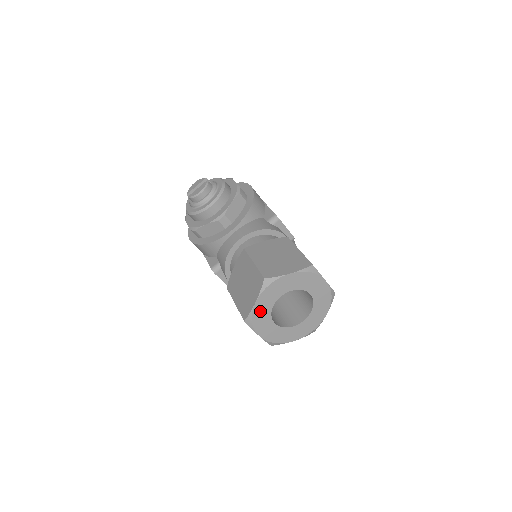
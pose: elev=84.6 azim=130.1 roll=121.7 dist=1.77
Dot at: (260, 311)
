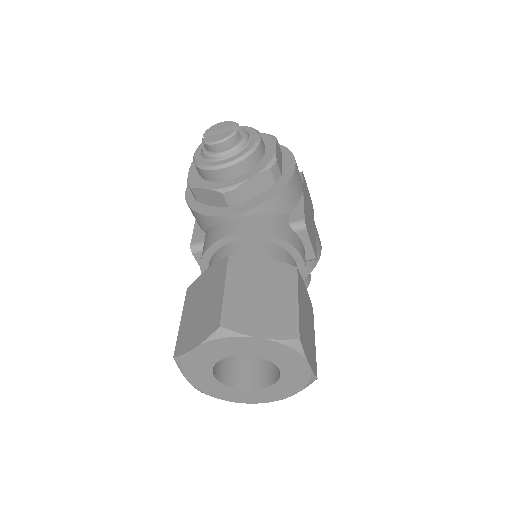
Dot at: (198, 358)
